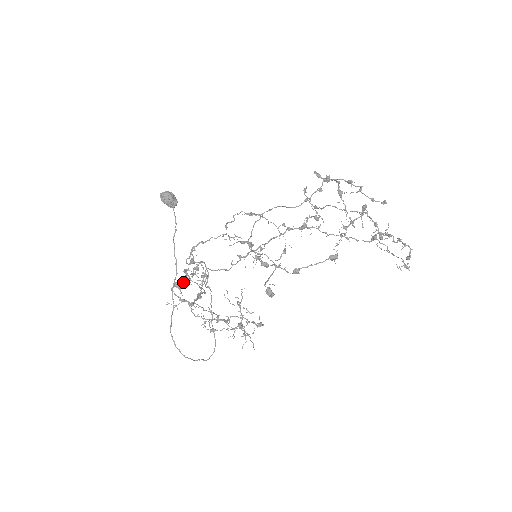
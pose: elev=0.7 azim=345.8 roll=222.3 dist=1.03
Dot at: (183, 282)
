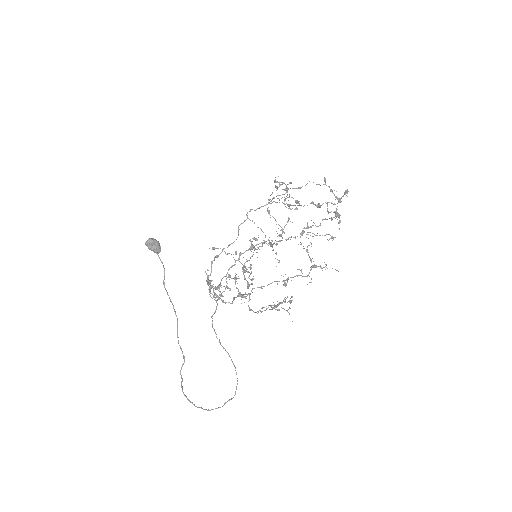
Dot at: (270, 243)
